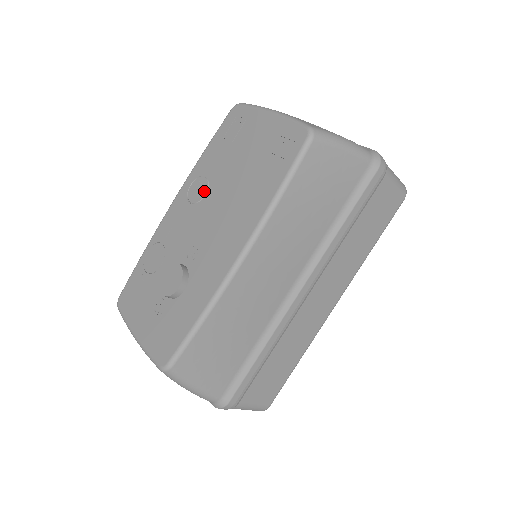
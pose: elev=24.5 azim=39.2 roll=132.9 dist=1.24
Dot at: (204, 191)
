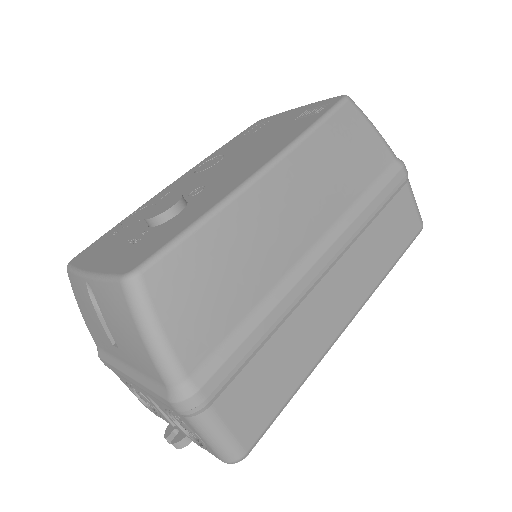
Dot at: (217, 161)
